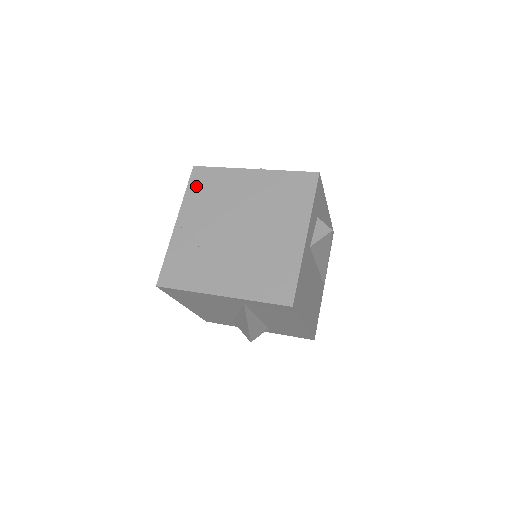
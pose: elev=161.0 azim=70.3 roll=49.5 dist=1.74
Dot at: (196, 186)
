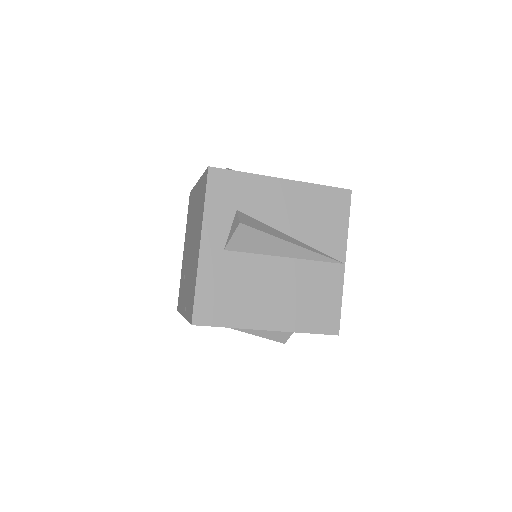
Dot at: (188, 212)
